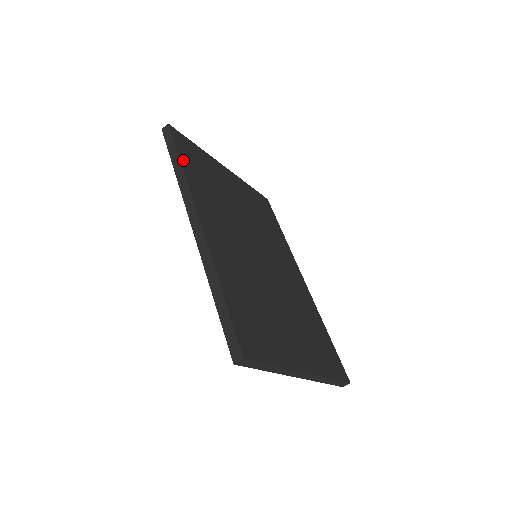
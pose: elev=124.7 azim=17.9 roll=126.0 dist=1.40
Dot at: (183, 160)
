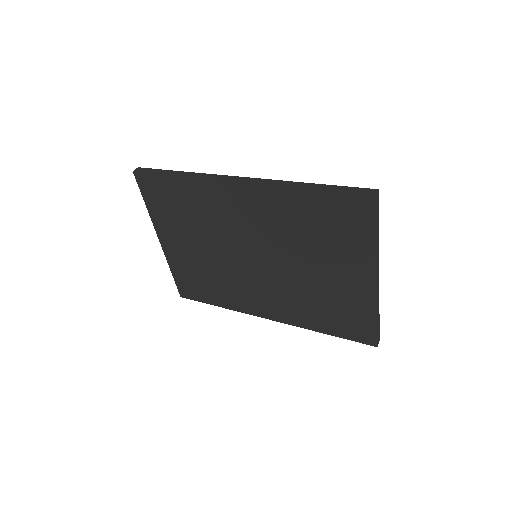
Dot at: occluded
